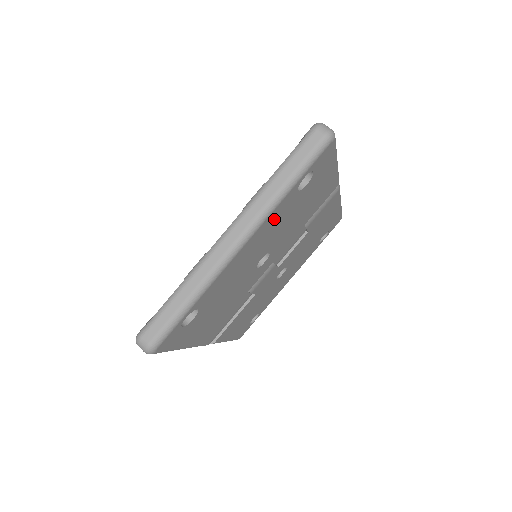
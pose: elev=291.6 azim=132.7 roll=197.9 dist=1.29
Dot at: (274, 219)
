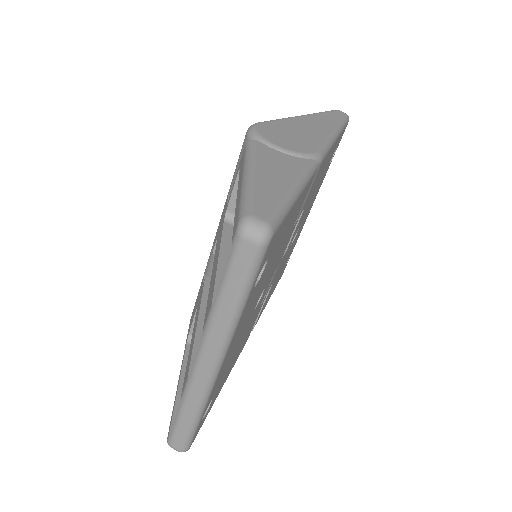
Dot at: (244, 316)
